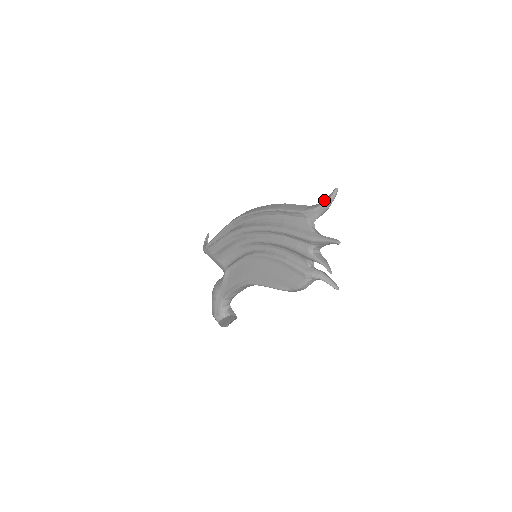
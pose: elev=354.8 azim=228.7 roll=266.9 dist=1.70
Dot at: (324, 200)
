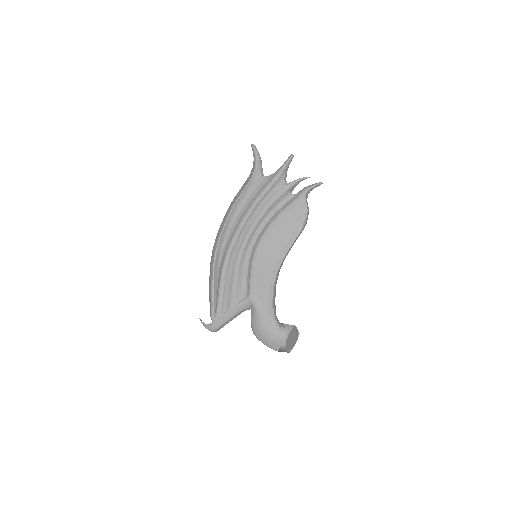
Dot at: occluded
